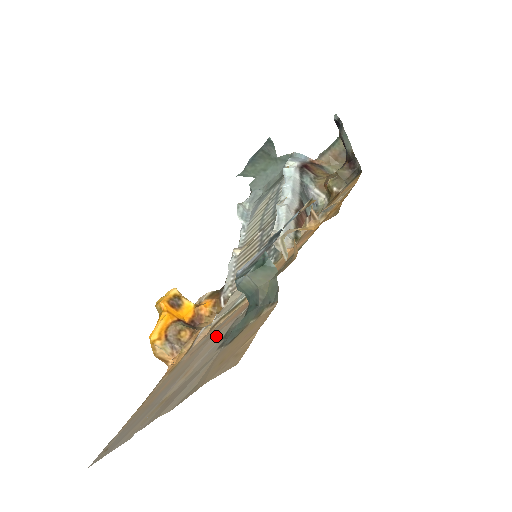
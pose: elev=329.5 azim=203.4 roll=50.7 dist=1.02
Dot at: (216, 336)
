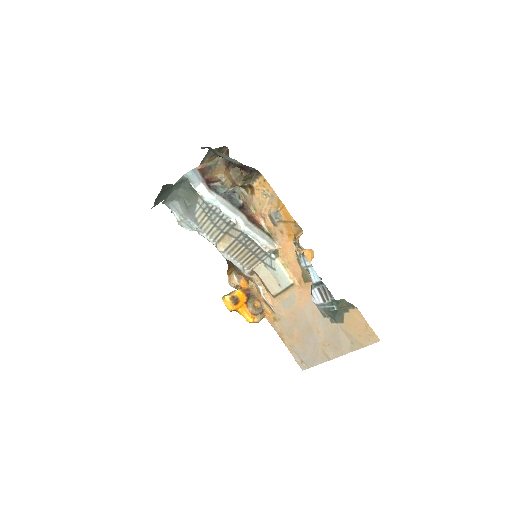
Dot at: (310, 312)
